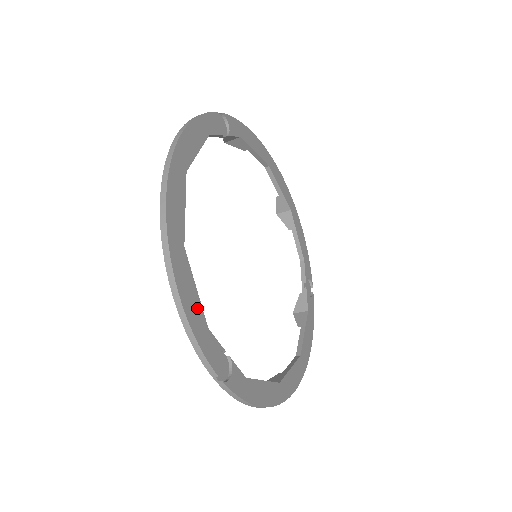
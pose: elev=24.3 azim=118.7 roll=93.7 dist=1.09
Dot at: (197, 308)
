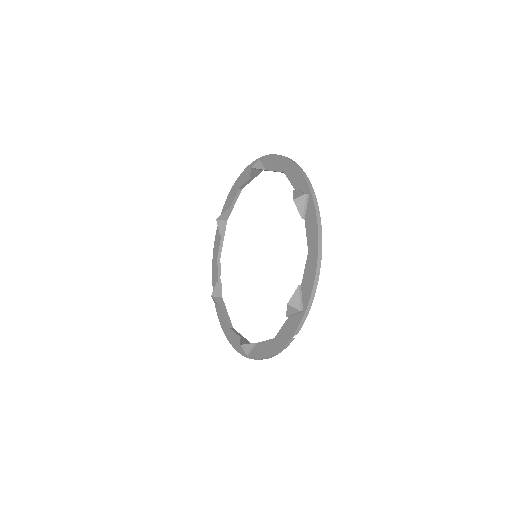
Dot at: occluded
